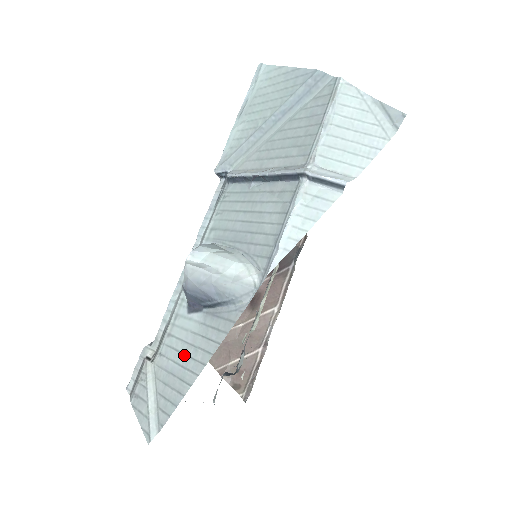
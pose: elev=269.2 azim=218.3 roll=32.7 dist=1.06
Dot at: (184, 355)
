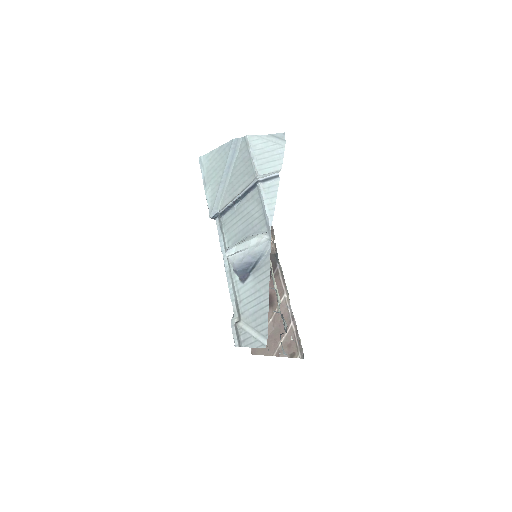
Dot at: (255, 299)
